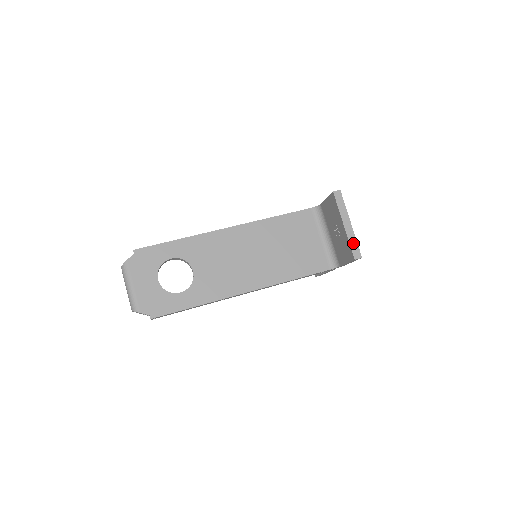
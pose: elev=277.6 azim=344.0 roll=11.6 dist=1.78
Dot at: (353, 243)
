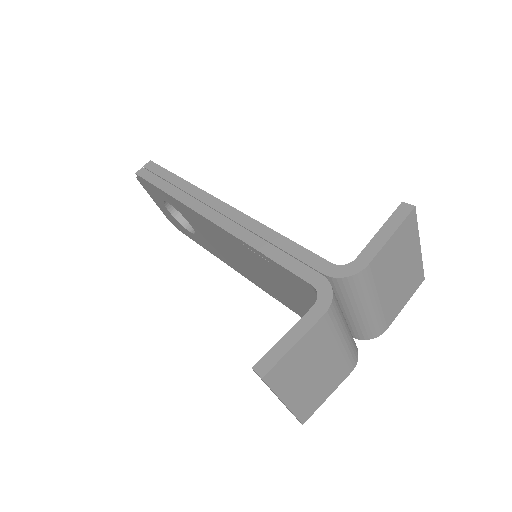
Dot at: (290, 411)
